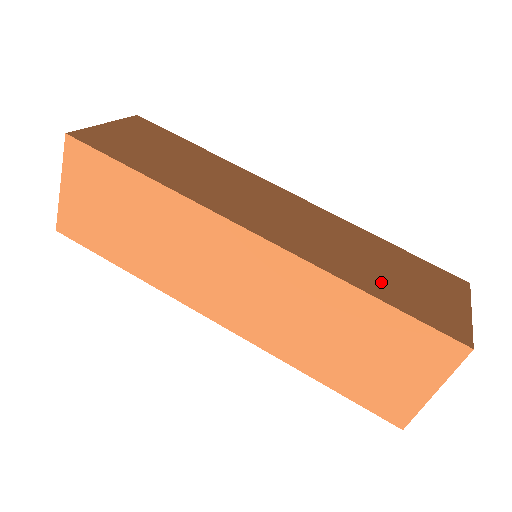
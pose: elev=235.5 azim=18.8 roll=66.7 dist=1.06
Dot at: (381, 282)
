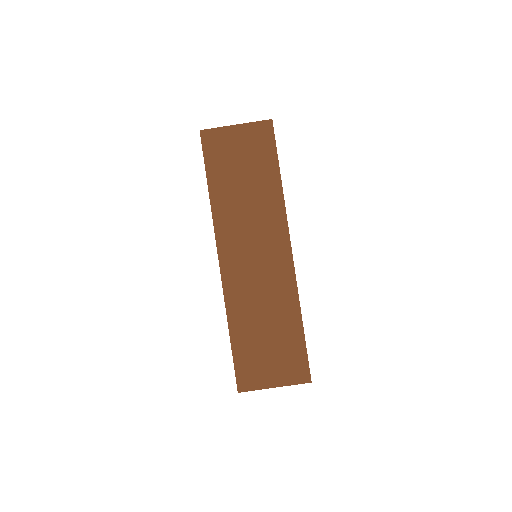
Dot at: (248, 335)
